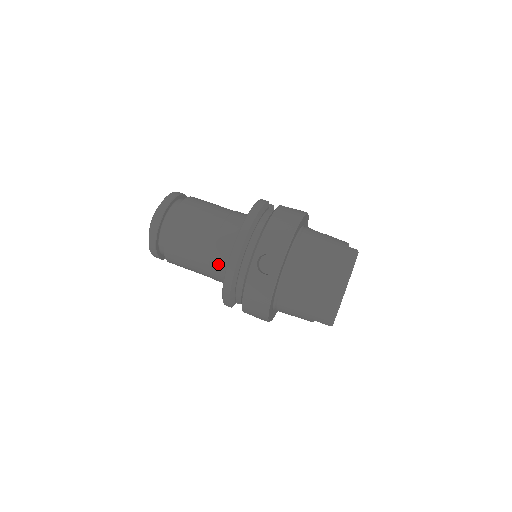
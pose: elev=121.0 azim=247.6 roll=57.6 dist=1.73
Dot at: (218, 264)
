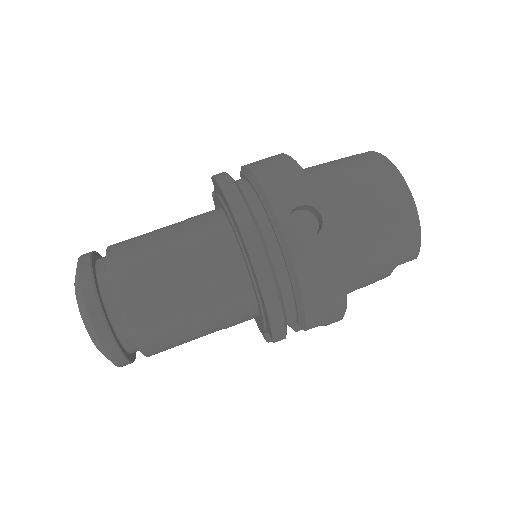
Dot at: (228, 289)
